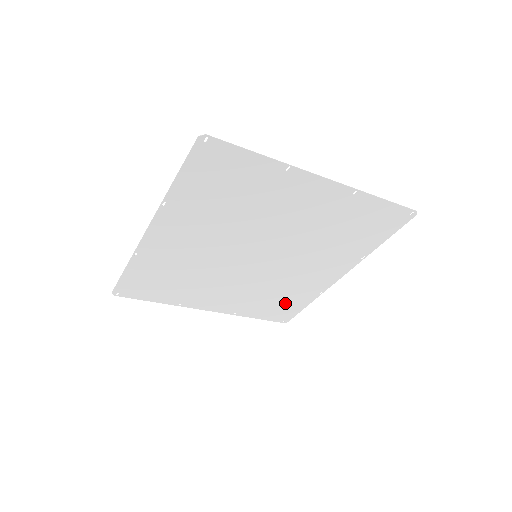
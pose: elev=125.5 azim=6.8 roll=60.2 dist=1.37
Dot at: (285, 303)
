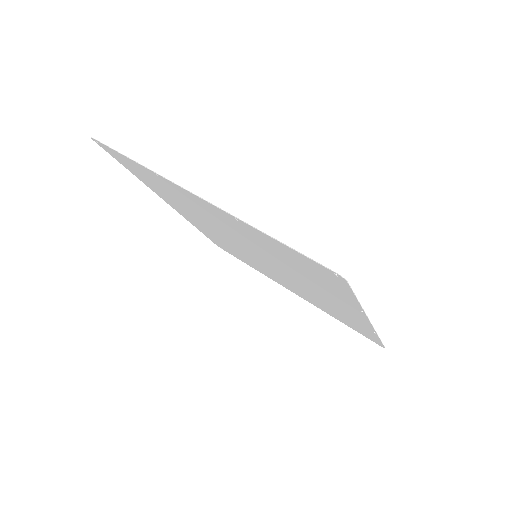
Dot at: (351, 323)
